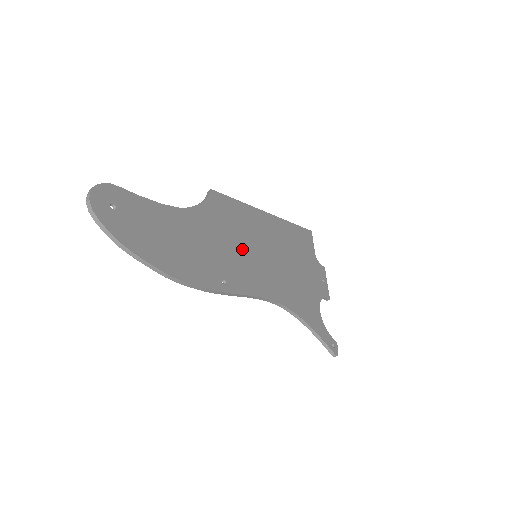
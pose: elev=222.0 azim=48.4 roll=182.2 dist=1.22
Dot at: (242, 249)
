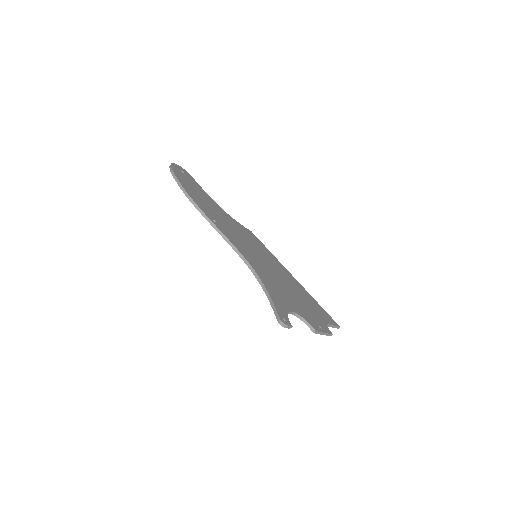
Dot at: (246, 243)
